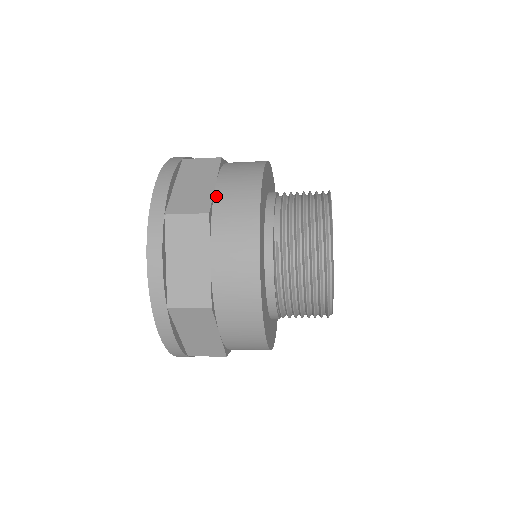
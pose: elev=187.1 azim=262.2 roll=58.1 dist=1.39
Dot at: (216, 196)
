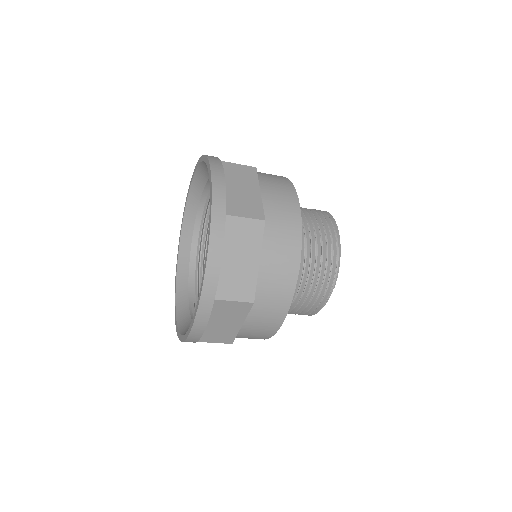
Dot at: occluded
